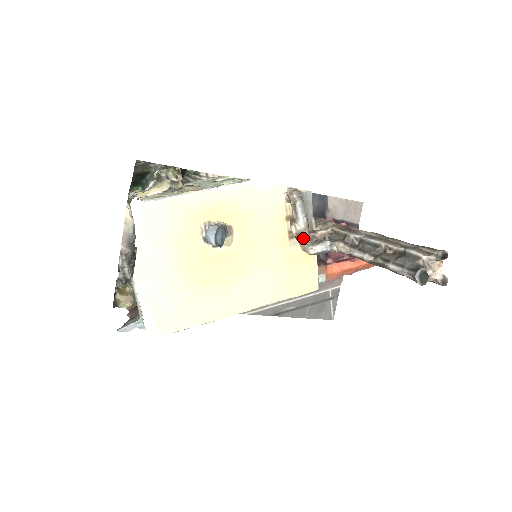
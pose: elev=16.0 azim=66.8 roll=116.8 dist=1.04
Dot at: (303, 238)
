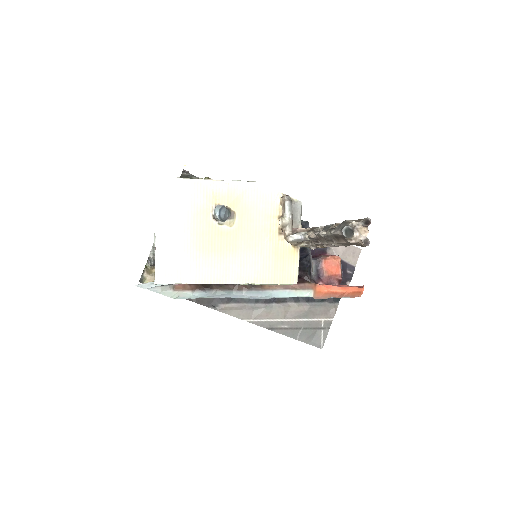
Dot at: (287, 230)
